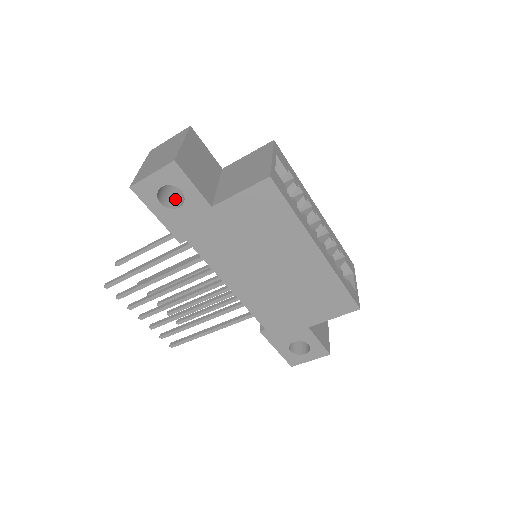
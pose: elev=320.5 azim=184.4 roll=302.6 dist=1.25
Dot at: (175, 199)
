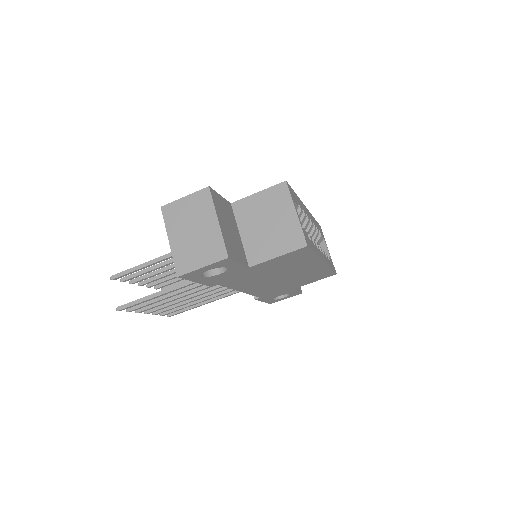
Dot at: occluded
